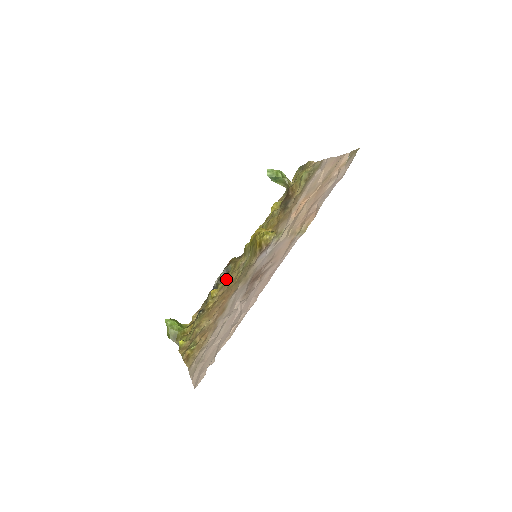
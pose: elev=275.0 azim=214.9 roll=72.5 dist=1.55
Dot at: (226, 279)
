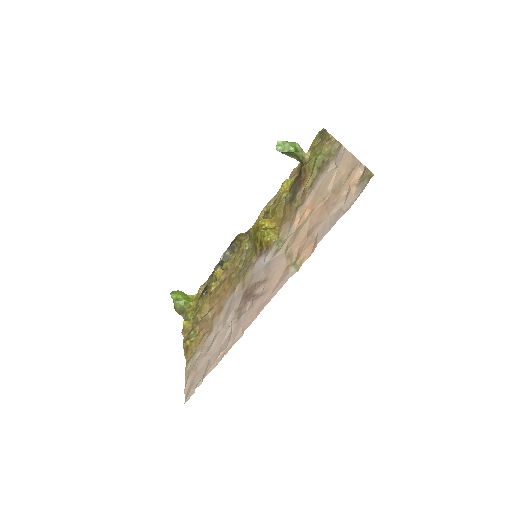
Dot at: (231, 258)
